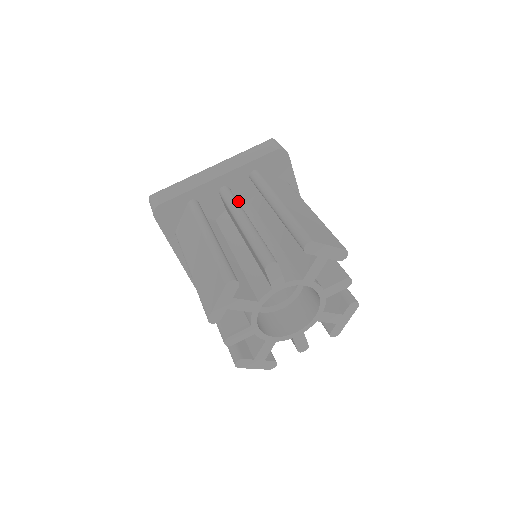
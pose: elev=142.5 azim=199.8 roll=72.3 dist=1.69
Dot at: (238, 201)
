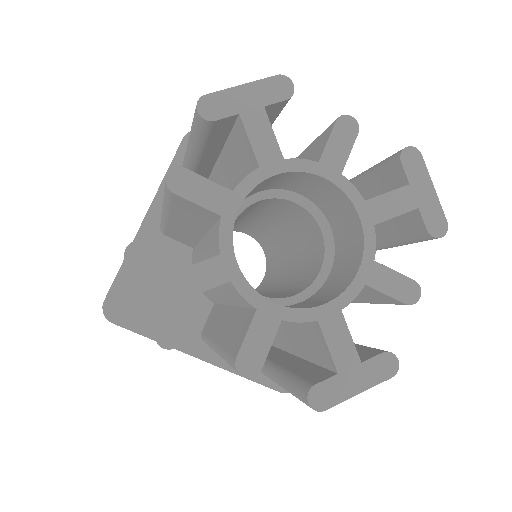
Dot at: occluded
